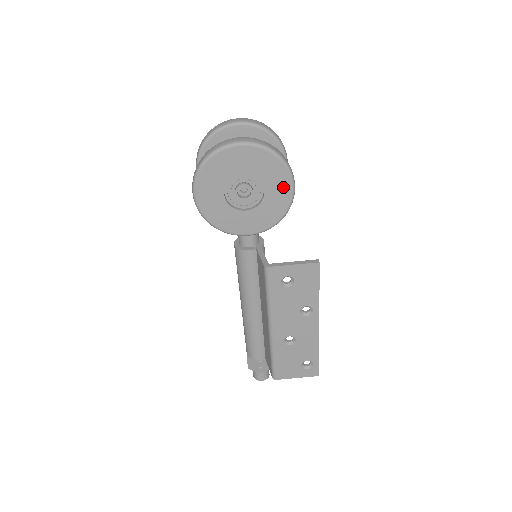
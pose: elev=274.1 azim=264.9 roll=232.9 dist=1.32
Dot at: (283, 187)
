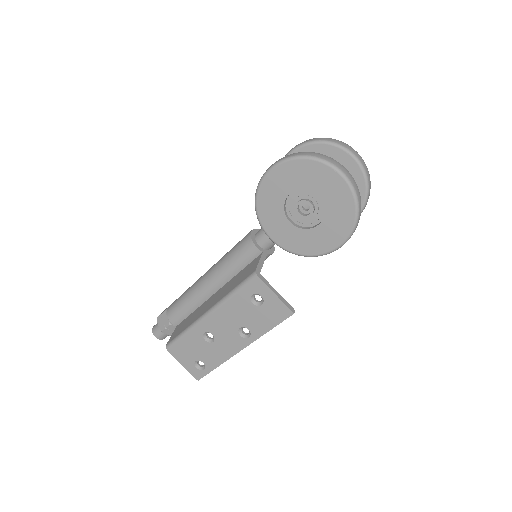
Dot at: (334, 238)
